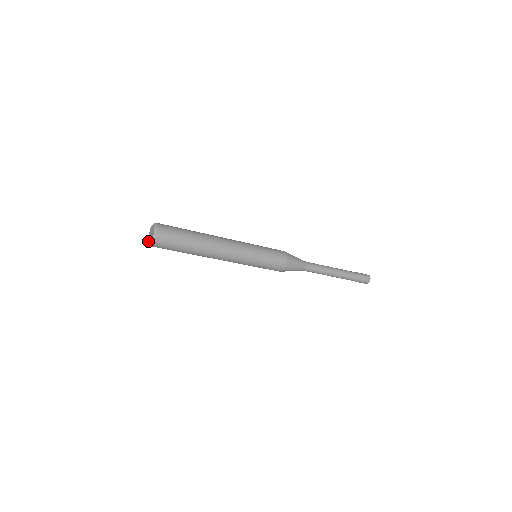
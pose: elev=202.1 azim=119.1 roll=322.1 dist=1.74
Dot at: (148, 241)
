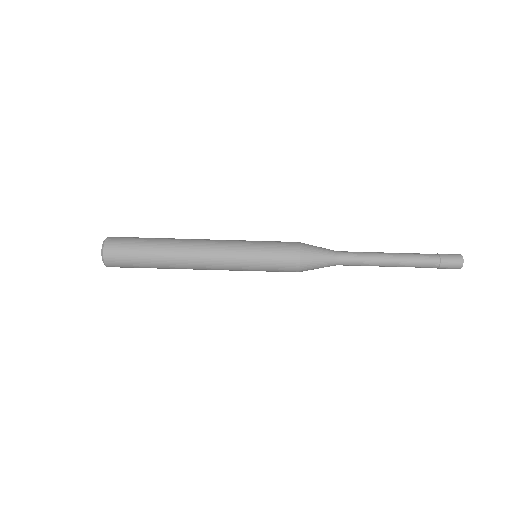
Dot at: occluded
